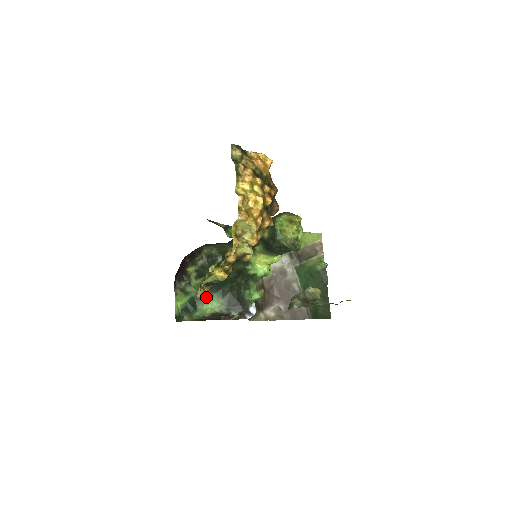
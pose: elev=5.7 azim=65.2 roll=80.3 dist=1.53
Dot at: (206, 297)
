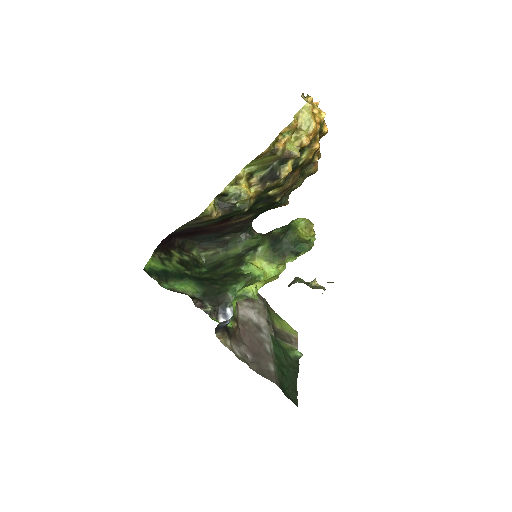
Dot at: (182, 279)
